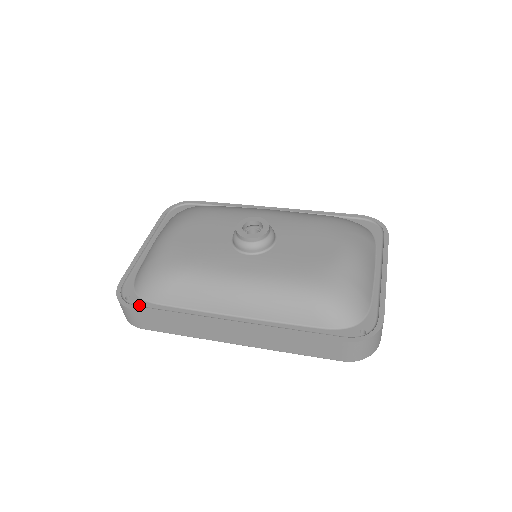
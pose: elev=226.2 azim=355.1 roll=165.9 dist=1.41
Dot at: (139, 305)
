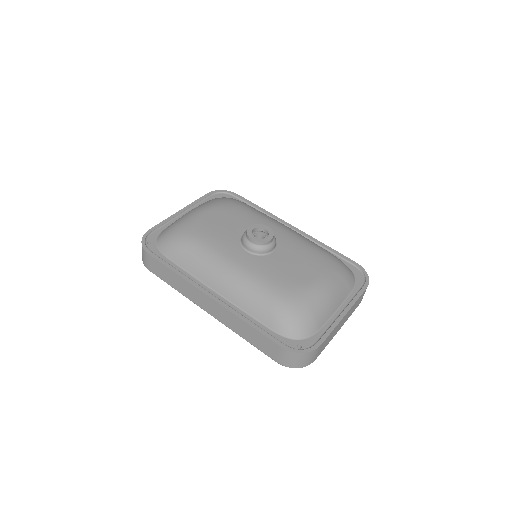
Dot at: (154, 252)
